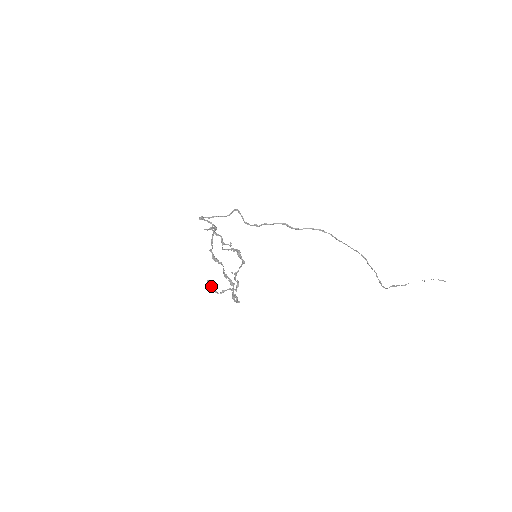
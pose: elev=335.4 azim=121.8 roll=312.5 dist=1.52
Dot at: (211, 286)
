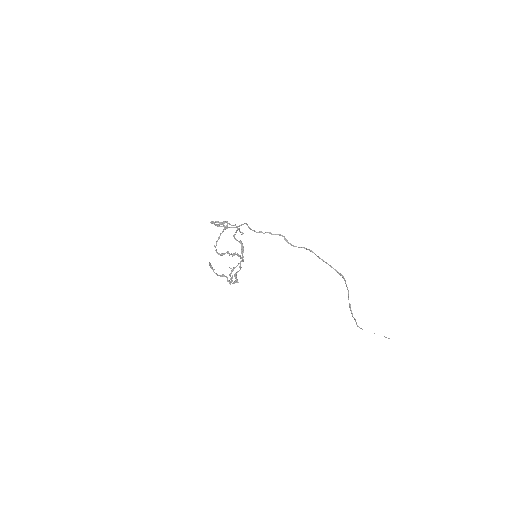
Dot at: (212, 268)
